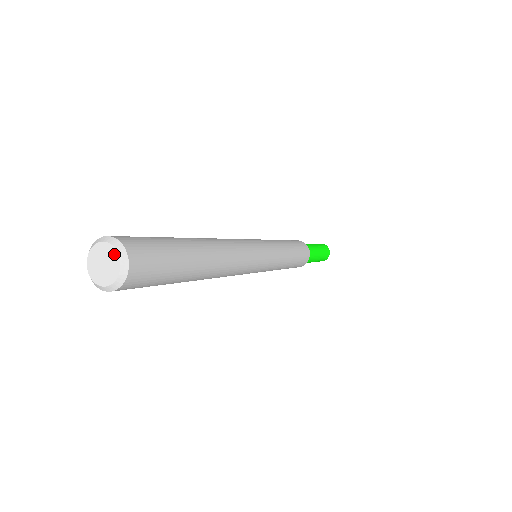
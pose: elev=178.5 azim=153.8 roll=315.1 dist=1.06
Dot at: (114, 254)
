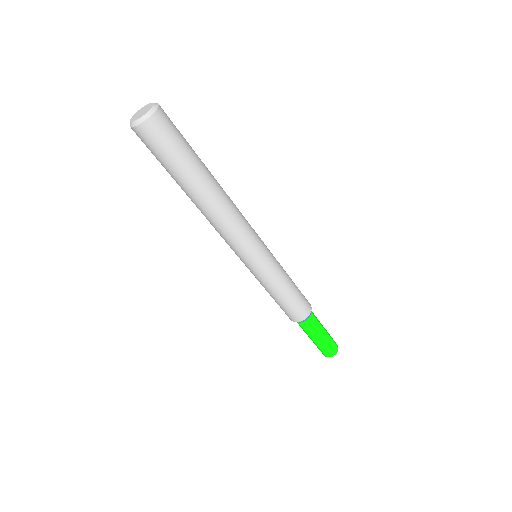
Dot at: (146, 106)
